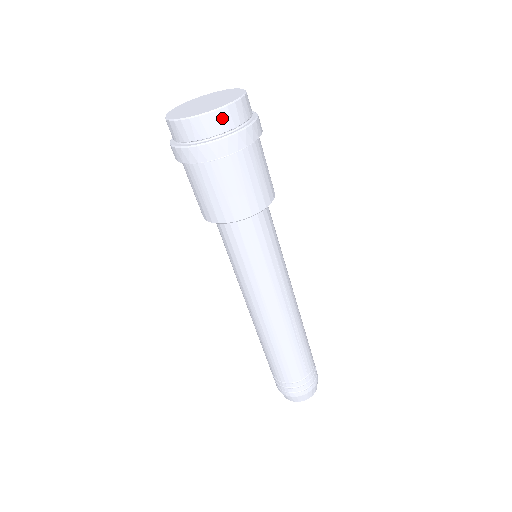
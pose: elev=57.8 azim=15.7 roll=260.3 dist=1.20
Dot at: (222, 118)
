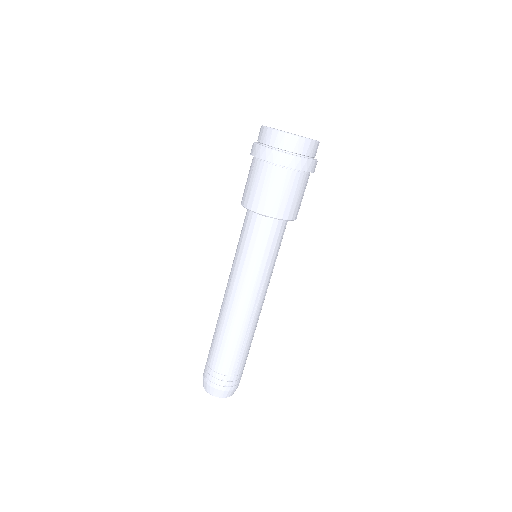
Dot at: (298, 143)
